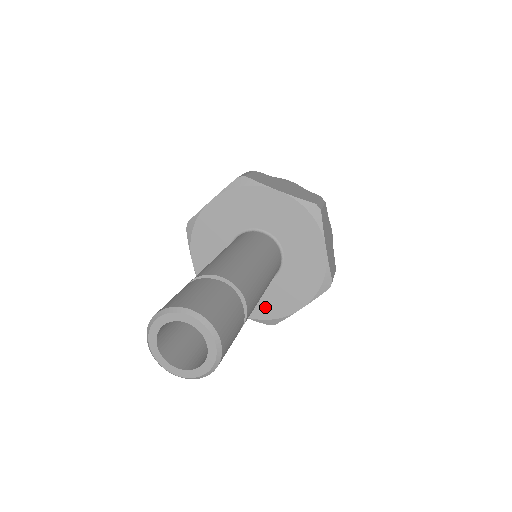
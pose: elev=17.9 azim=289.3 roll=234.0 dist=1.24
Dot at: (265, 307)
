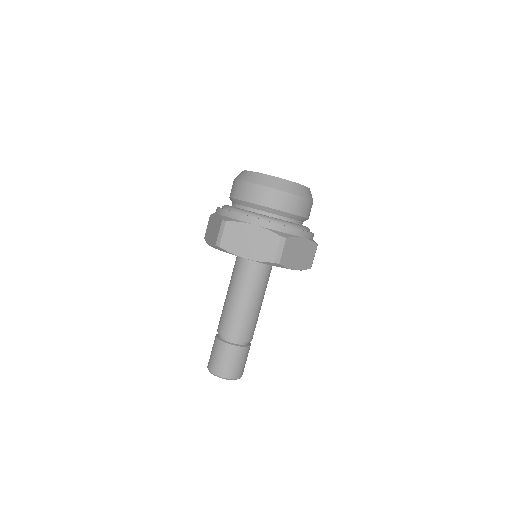
Dot at: occluded
